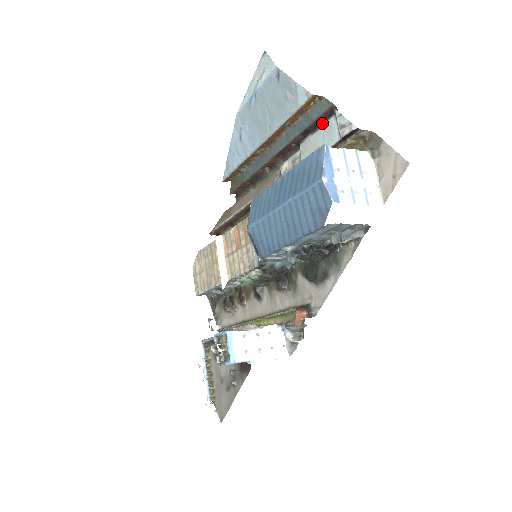
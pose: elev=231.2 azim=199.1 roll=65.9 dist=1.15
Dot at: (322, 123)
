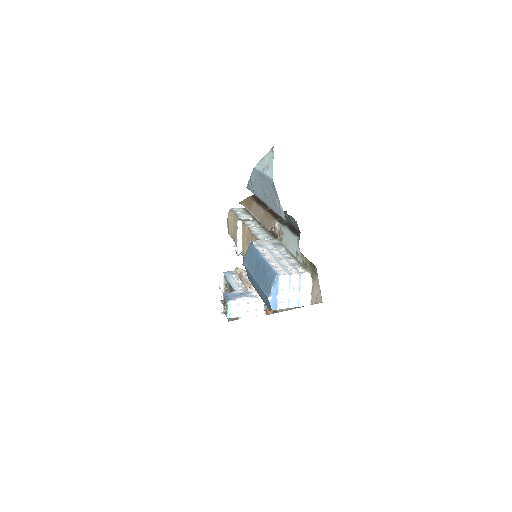
Dot at: (294, 232)
